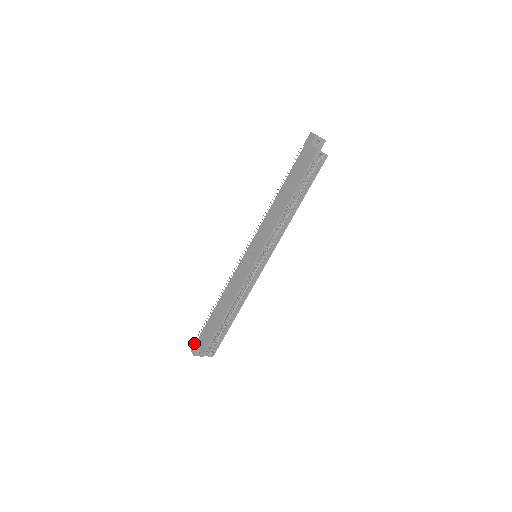
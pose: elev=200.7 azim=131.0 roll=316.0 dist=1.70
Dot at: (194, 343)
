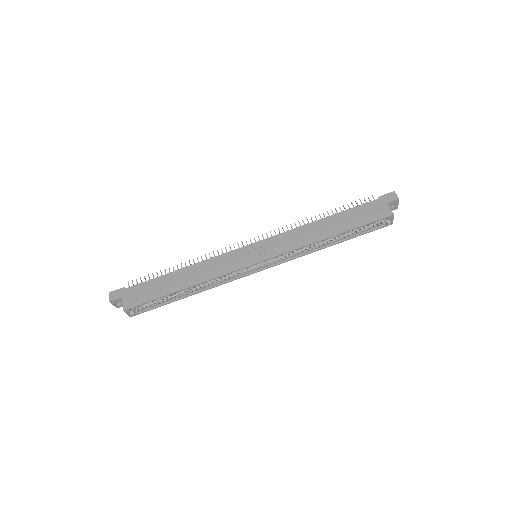
Dot at: (119, 289)
